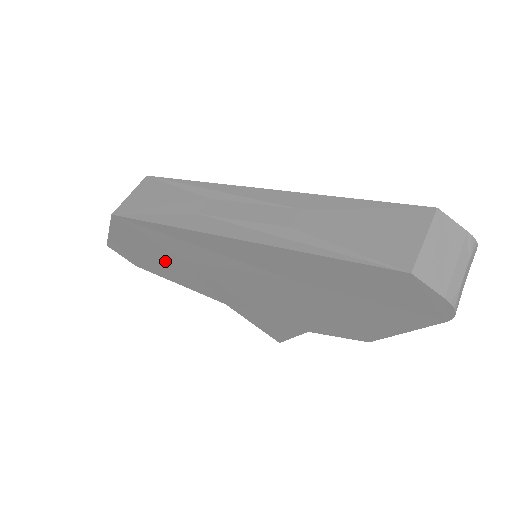
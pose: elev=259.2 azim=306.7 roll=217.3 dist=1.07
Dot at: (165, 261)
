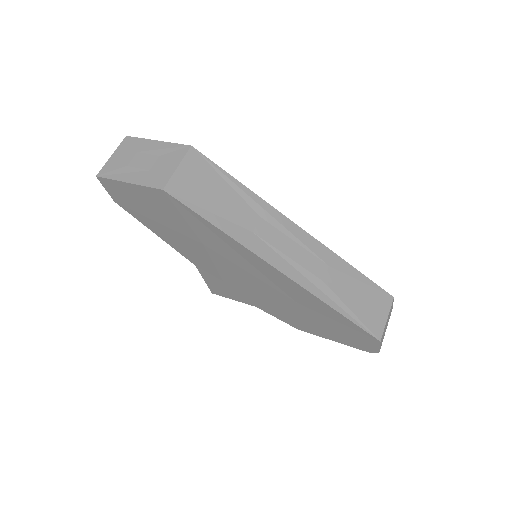
Dot at: (174, 229)
